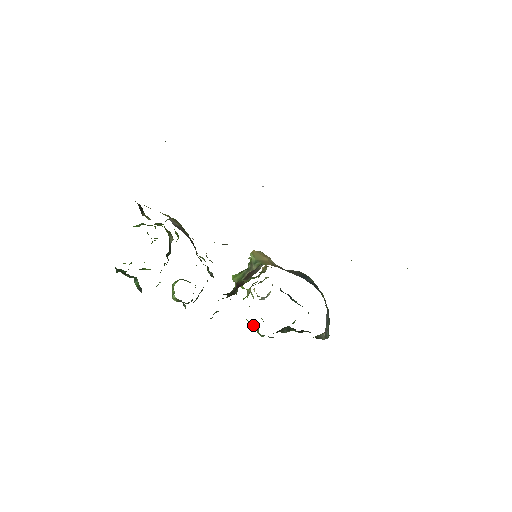
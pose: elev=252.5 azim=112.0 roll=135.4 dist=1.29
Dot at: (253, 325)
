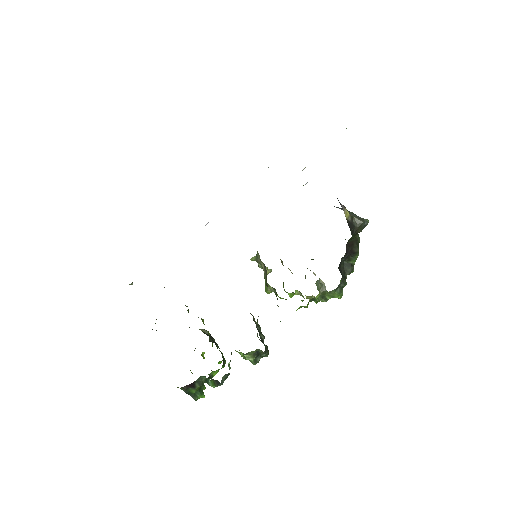
Dot at: (321, 296)
